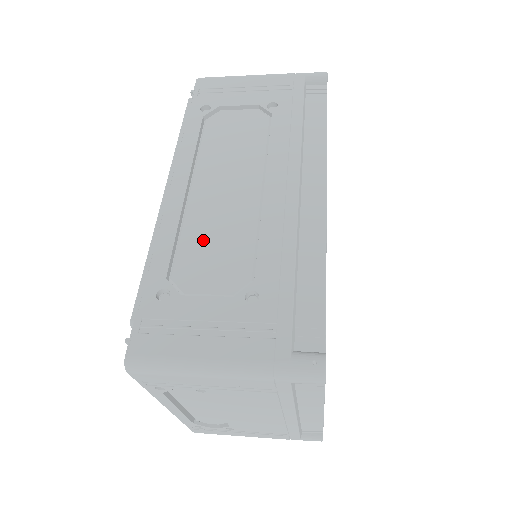
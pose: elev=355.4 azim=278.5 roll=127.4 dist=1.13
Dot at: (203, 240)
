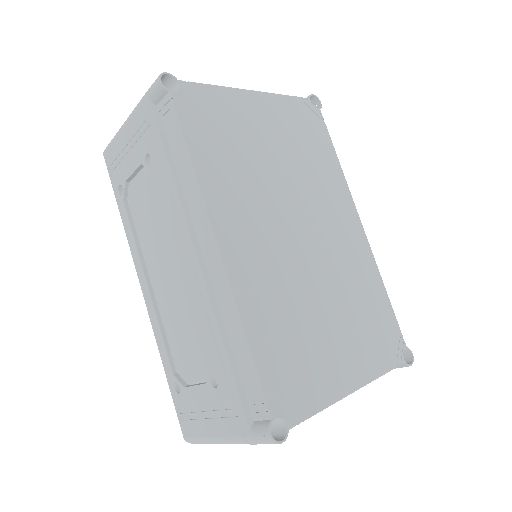
Dot at: (175, 332)
